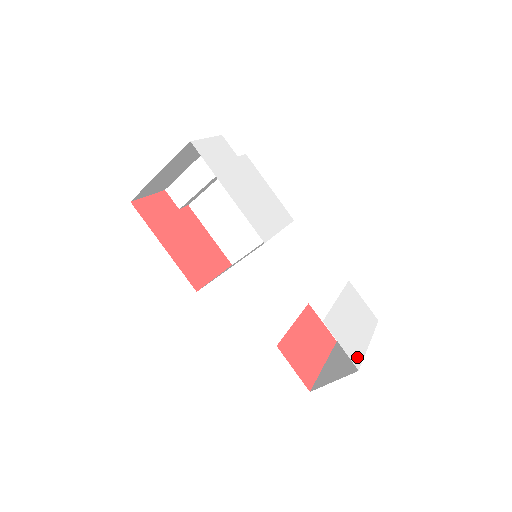
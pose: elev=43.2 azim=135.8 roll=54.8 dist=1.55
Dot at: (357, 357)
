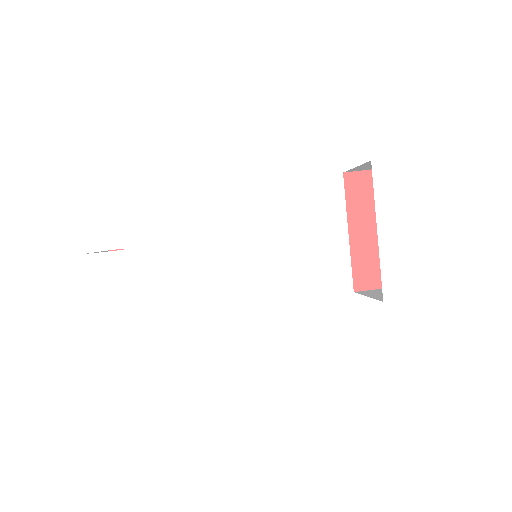
Dot at: (445, 276)
